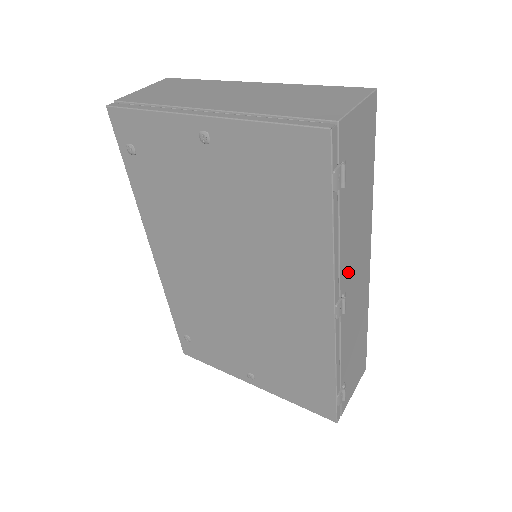
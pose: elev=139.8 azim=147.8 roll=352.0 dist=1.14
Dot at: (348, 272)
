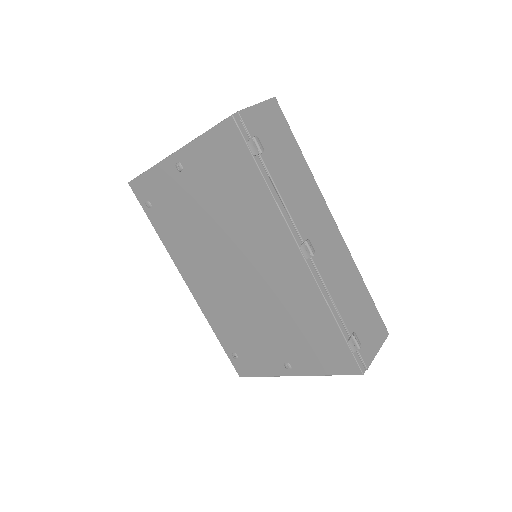
Dot at: (305, 224)
